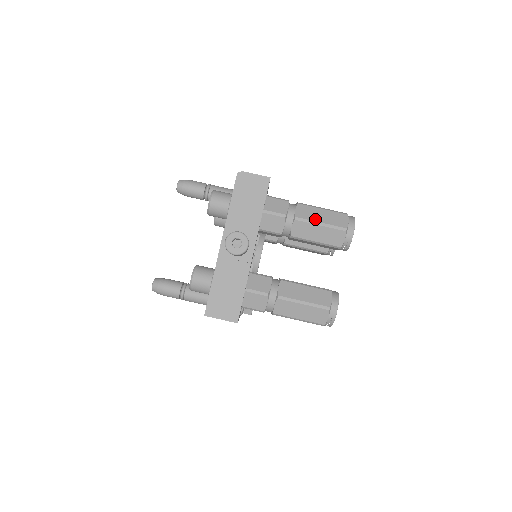
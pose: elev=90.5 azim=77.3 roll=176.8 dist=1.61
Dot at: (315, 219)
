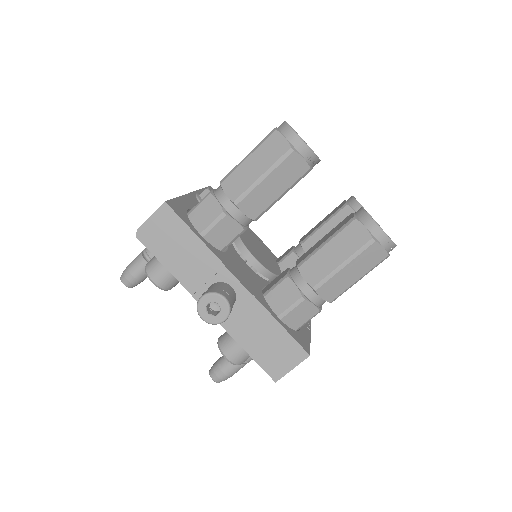
Dot at: (252, 179)
